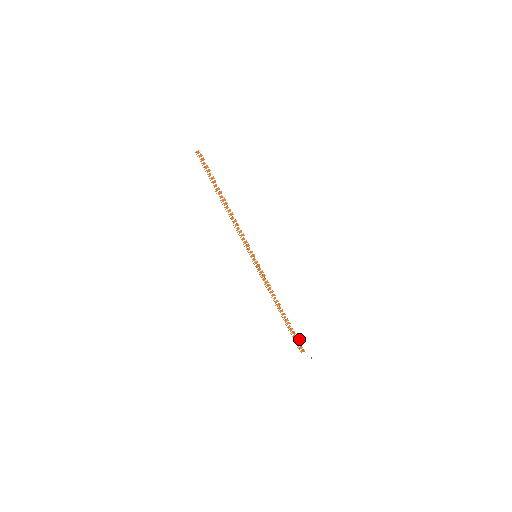
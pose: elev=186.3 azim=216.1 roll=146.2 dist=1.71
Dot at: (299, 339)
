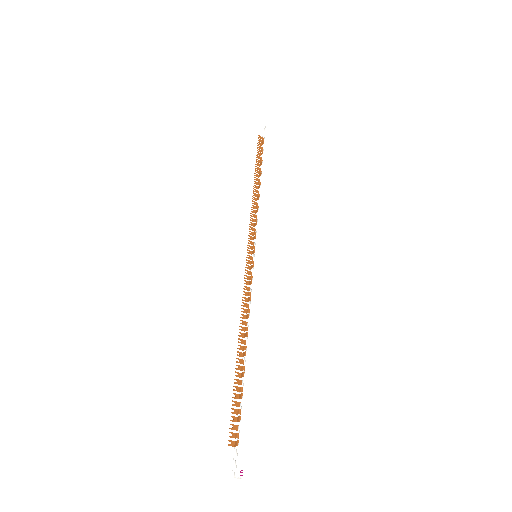
Dot at: (242, 413)
